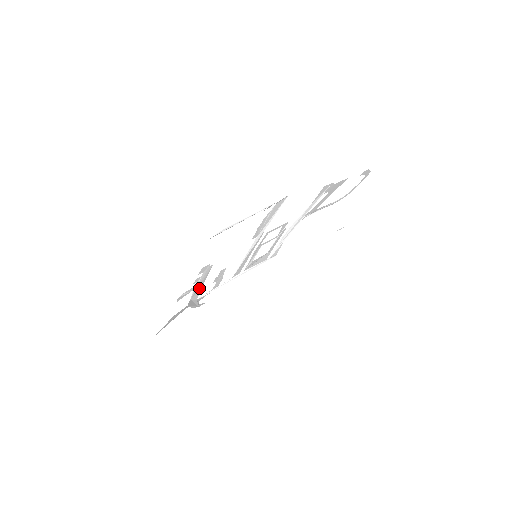
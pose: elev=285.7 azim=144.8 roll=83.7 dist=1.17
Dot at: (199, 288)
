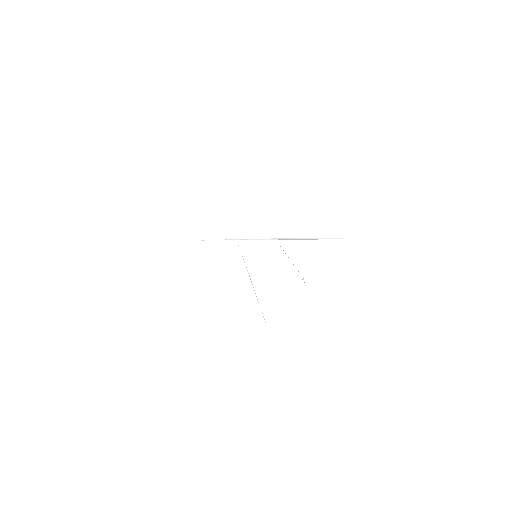
Dot at: occluded
